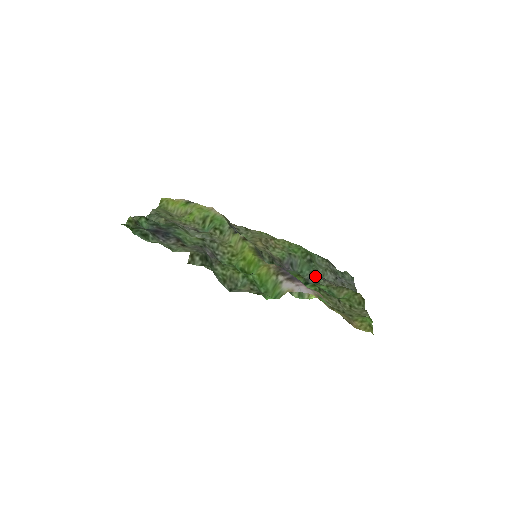
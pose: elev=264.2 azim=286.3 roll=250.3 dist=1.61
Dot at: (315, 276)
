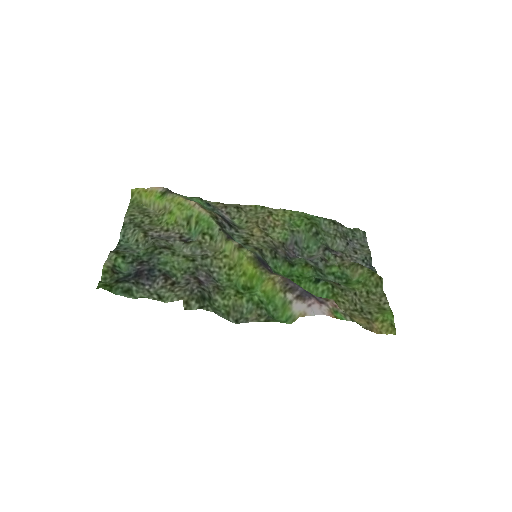
Dot at: (324, 253)
